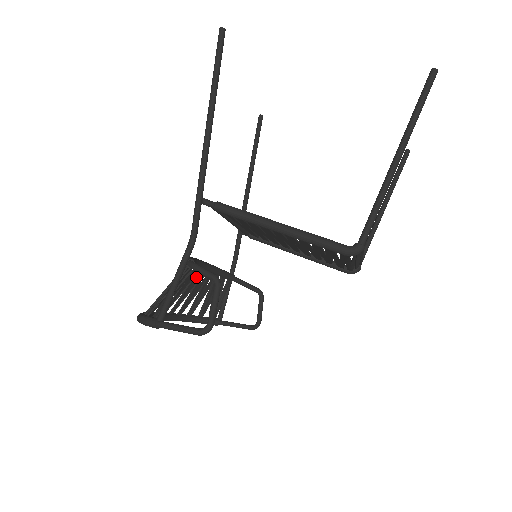
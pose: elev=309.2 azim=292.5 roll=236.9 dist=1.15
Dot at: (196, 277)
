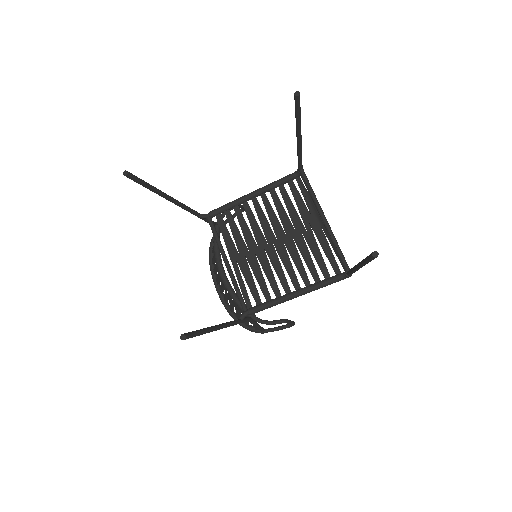
Dot at: occluded
